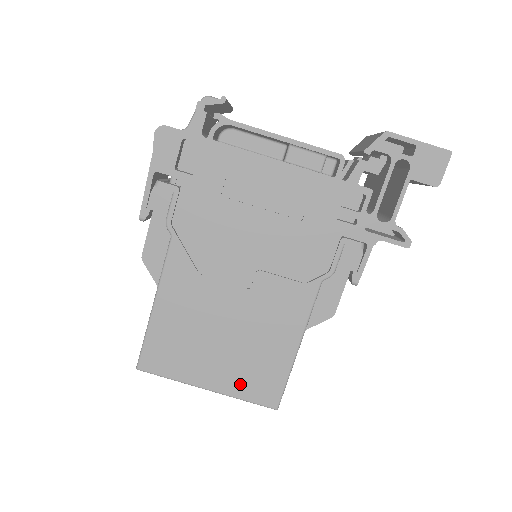
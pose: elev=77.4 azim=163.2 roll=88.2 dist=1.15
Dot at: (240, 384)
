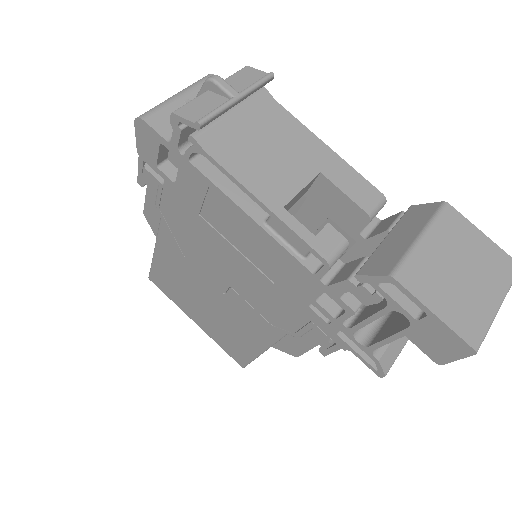
Dot at: (217, 337)
